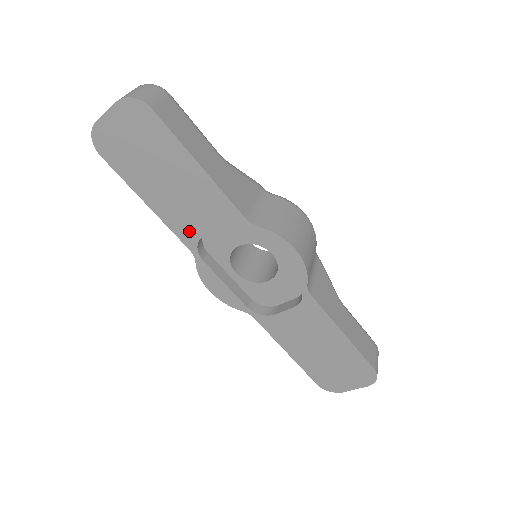
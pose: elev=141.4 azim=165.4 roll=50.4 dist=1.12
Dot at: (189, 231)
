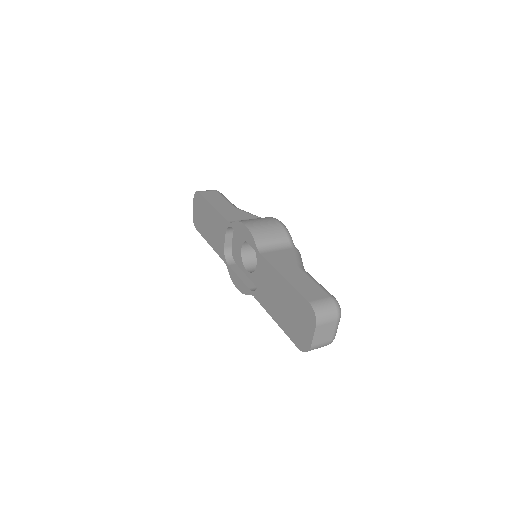
Dot at: (221, 249)
